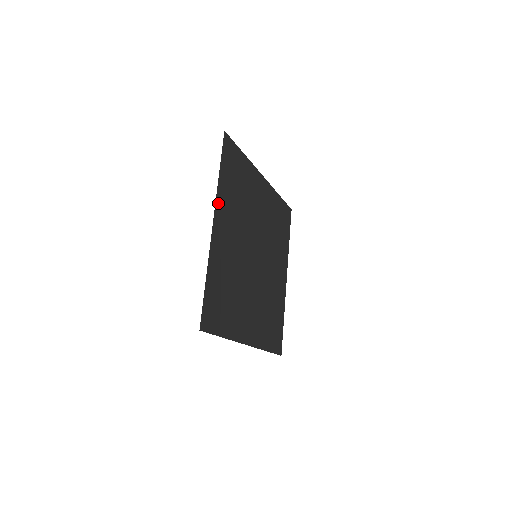
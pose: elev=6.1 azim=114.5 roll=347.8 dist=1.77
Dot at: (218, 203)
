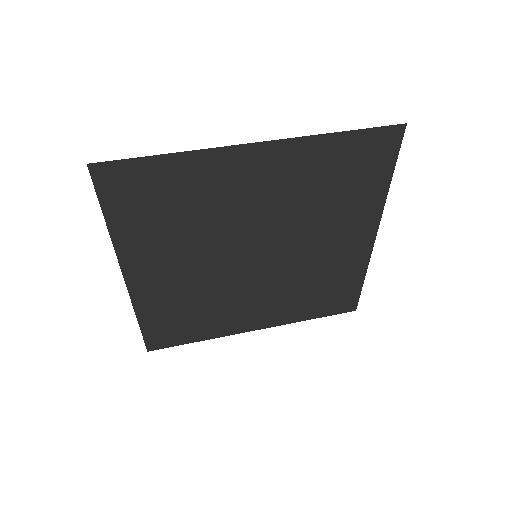
Dot at: (124, 255)
